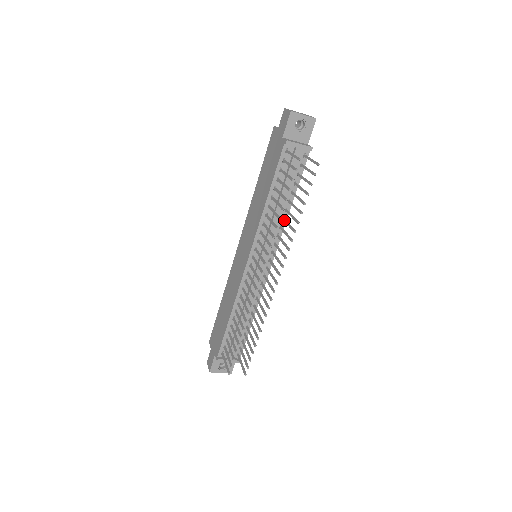
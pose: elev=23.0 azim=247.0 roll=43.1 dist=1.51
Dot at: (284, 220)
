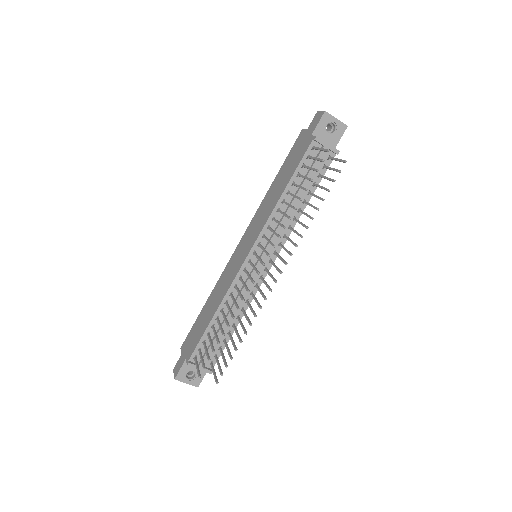
Dot at: (295, 219)
